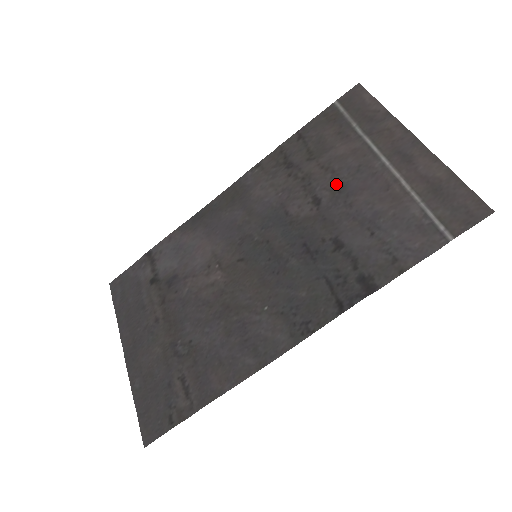
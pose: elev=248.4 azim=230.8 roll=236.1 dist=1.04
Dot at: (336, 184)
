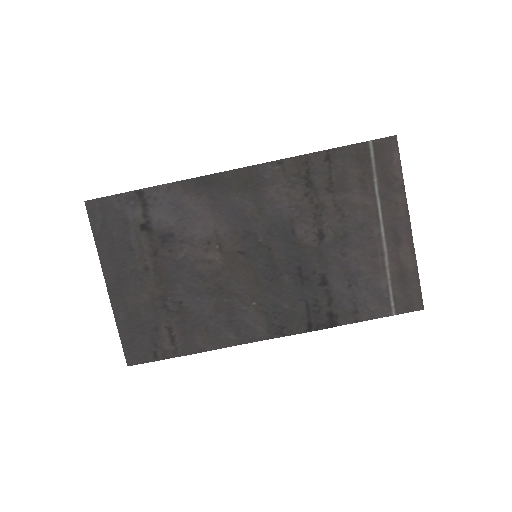
Dot at: (341, 229)
